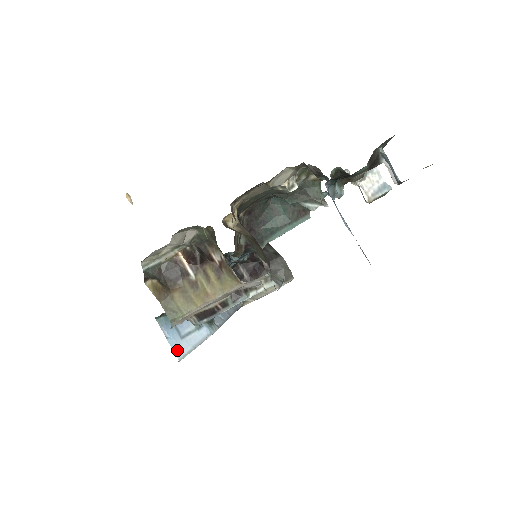
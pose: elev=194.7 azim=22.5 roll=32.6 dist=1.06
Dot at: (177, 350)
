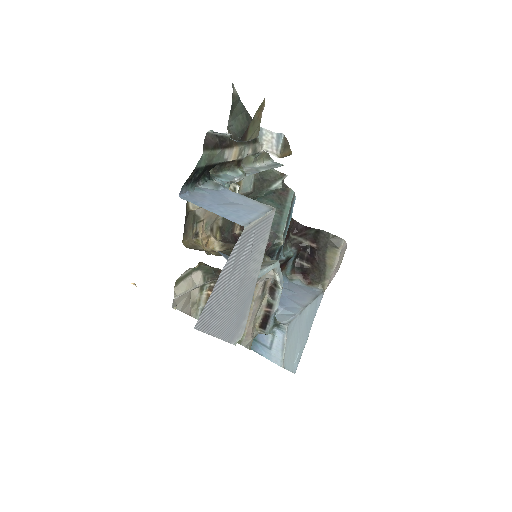
Dot at: (274, 360)
